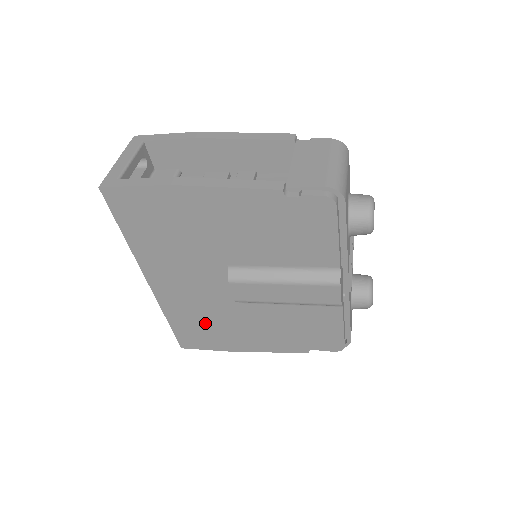
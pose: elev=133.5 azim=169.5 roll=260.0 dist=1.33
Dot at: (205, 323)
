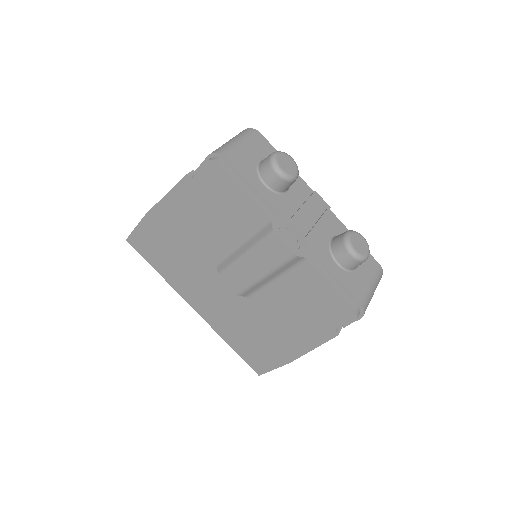
Dot at: (249, 335)
